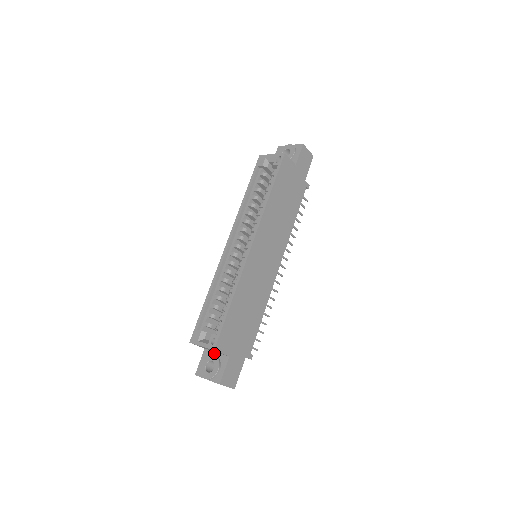
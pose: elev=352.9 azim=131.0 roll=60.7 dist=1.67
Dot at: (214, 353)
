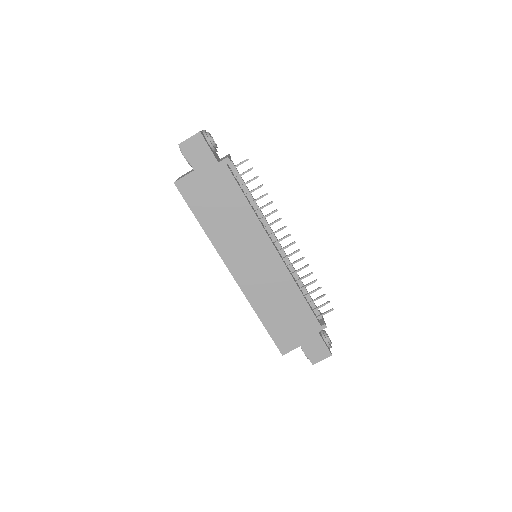
Dot at: occluded
